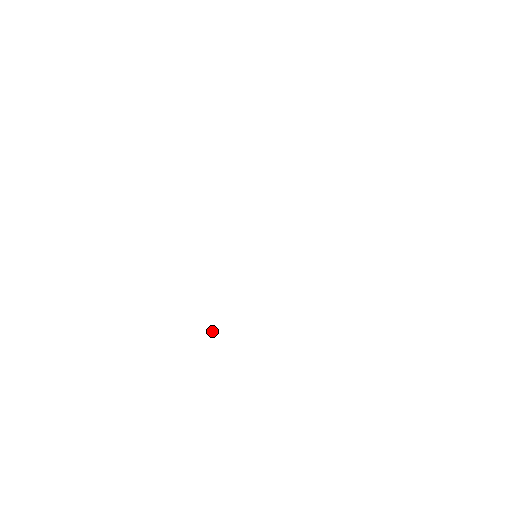
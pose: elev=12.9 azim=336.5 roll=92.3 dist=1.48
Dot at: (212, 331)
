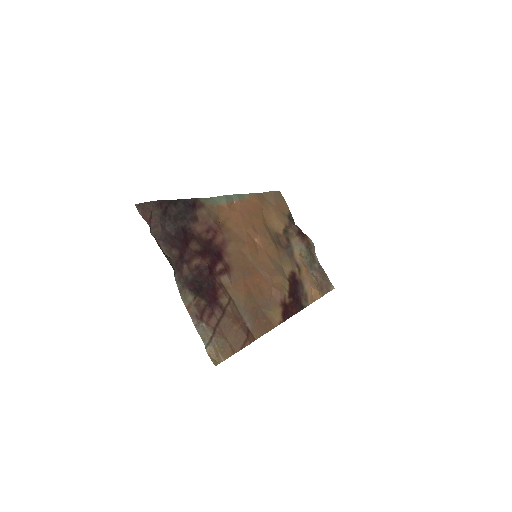
Dot at: (331, 285)
